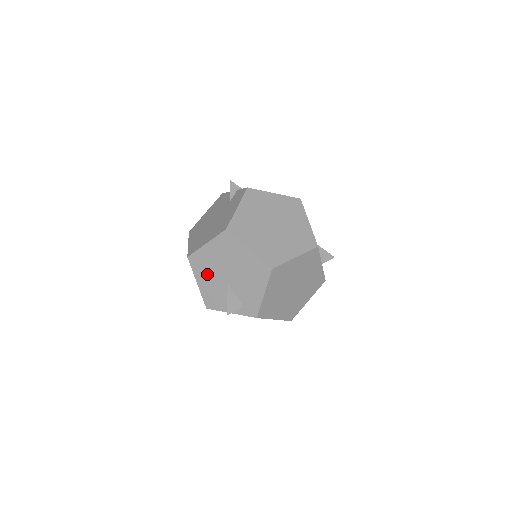
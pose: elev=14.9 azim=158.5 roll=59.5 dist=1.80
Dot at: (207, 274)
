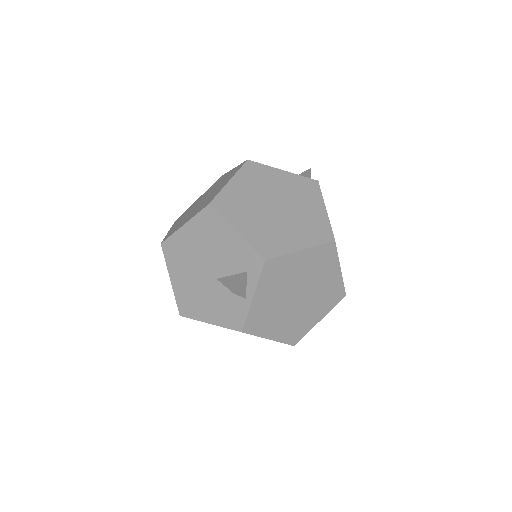
Dot at: (201, 301)
